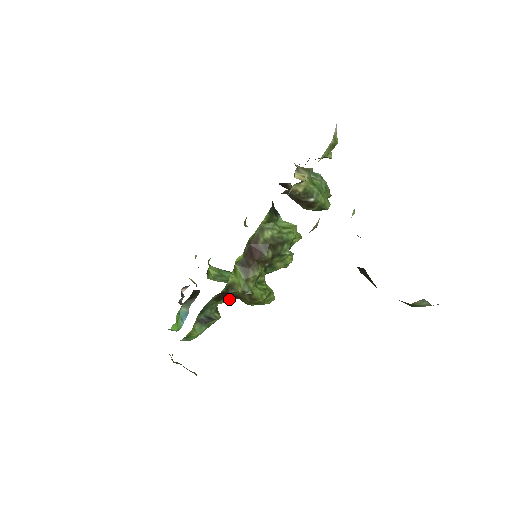
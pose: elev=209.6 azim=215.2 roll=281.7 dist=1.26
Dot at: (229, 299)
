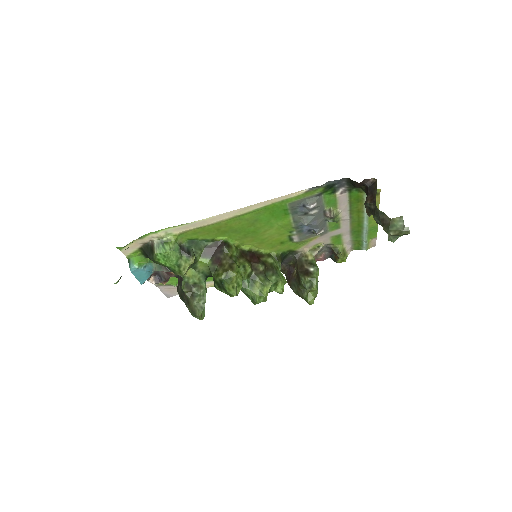
Dot at: (209, 264)
